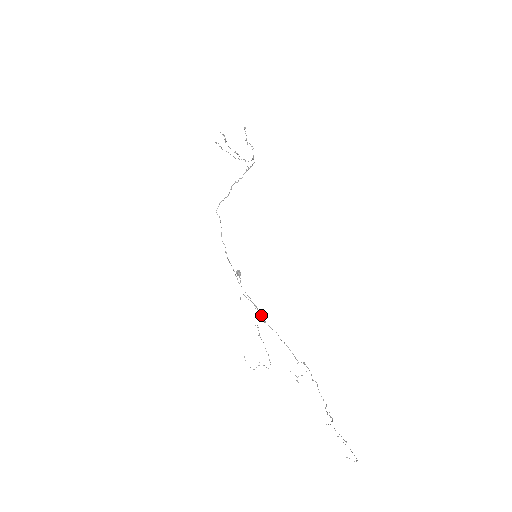
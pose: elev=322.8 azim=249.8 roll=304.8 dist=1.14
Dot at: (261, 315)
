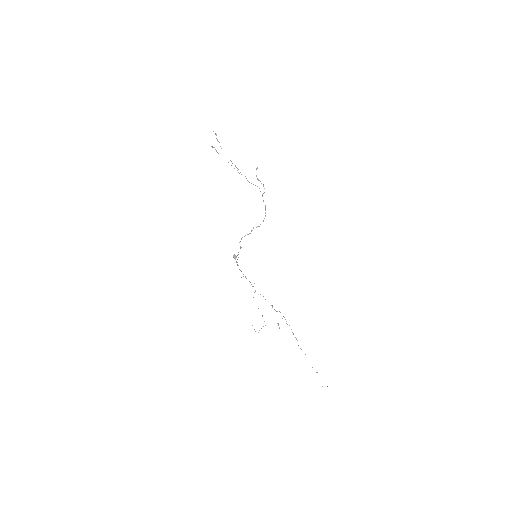
Dot at: (253, 286)
